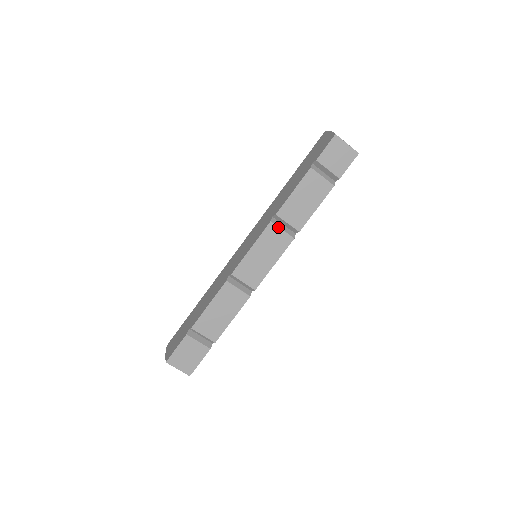
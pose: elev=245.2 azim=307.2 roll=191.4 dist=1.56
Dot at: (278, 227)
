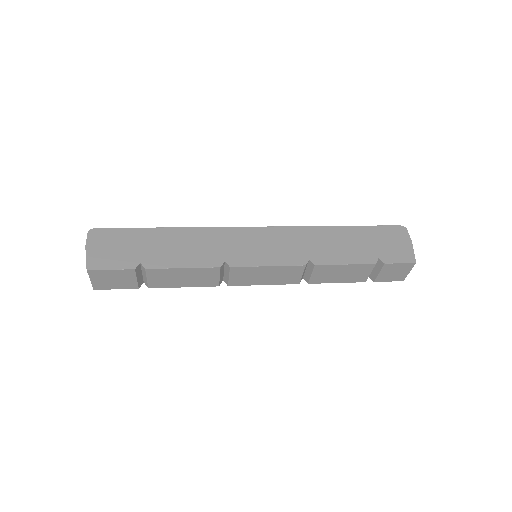
Dot at: (303, 271)
